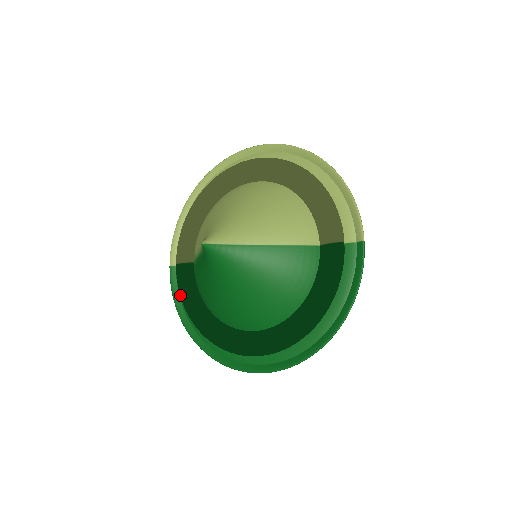
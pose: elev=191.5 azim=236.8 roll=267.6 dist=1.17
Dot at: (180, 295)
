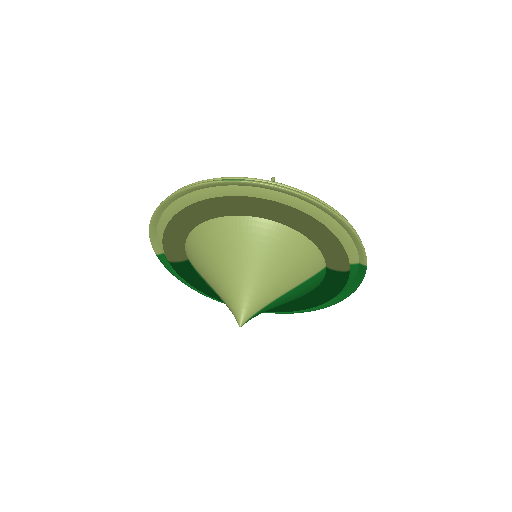
Dot at: occluded
